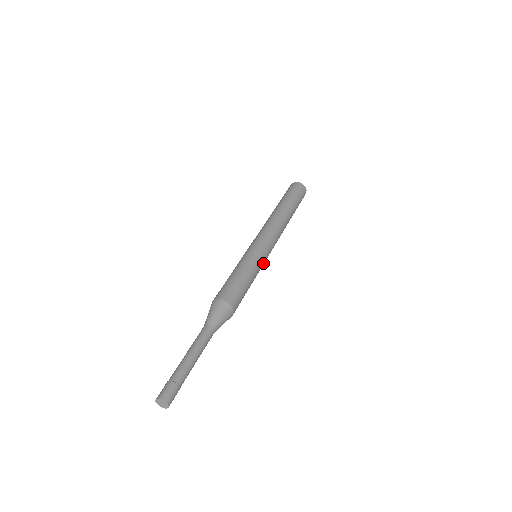
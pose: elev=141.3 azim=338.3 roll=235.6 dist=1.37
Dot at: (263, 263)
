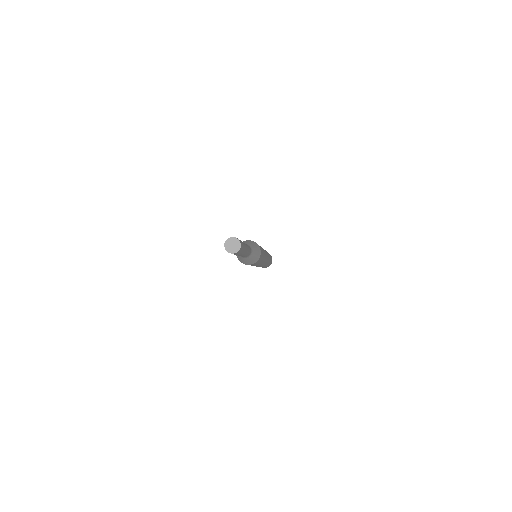
Dot at: (265, 252)
